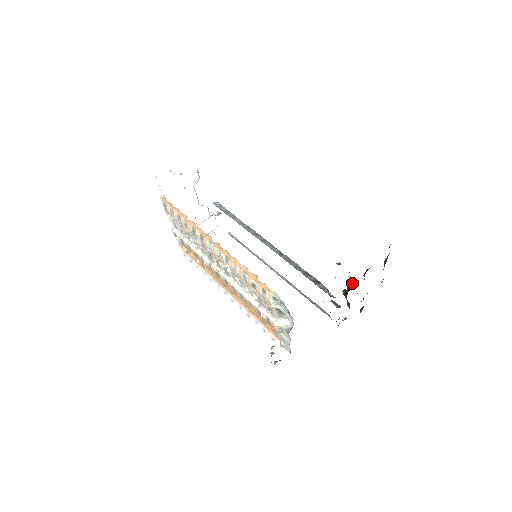
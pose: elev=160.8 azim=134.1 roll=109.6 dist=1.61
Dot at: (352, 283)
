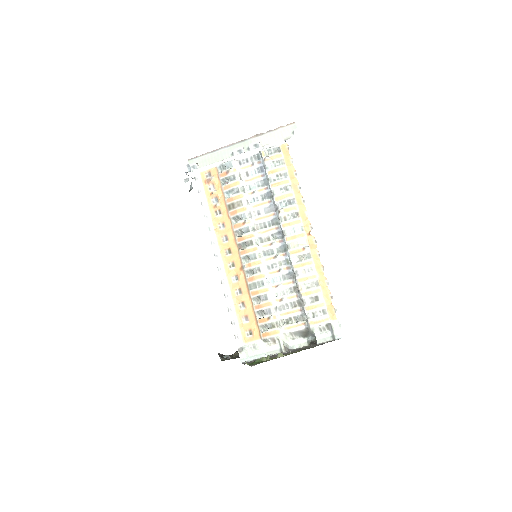
Dot at: occluded
